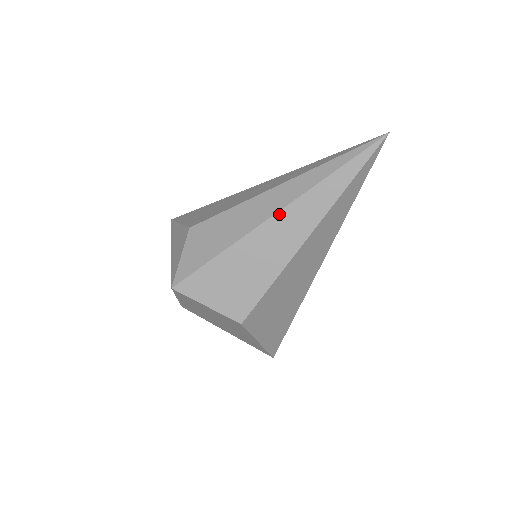
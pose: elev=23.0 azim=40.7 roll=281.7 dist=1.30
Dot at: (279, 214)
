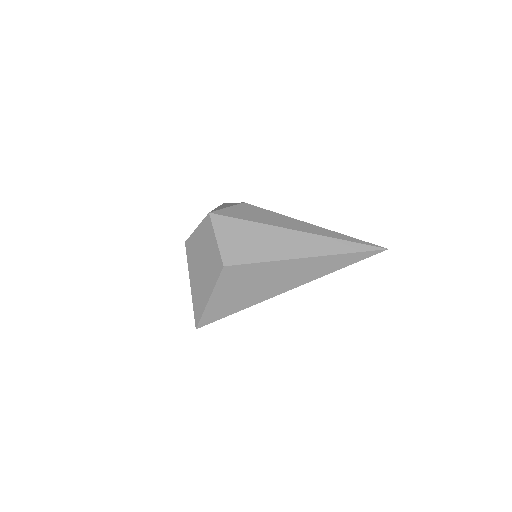
Dot at: (302, 233)
